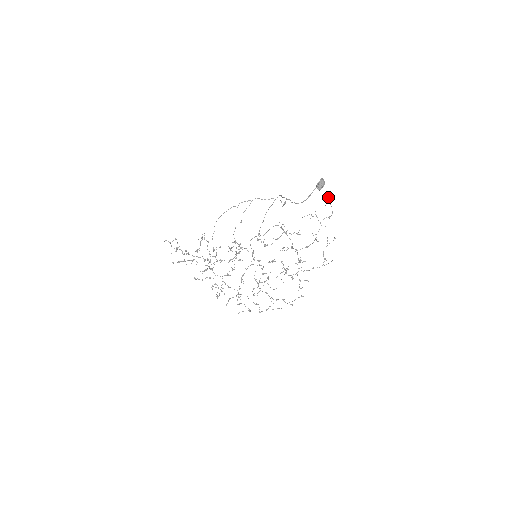
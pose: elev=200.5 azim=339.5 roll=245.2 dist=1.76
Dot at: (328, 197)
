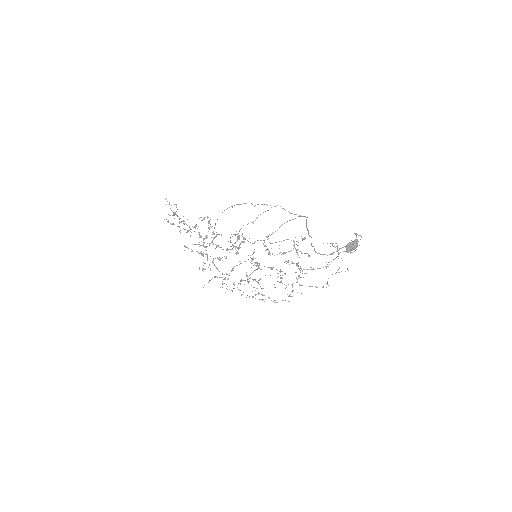
Dot at: occluded
